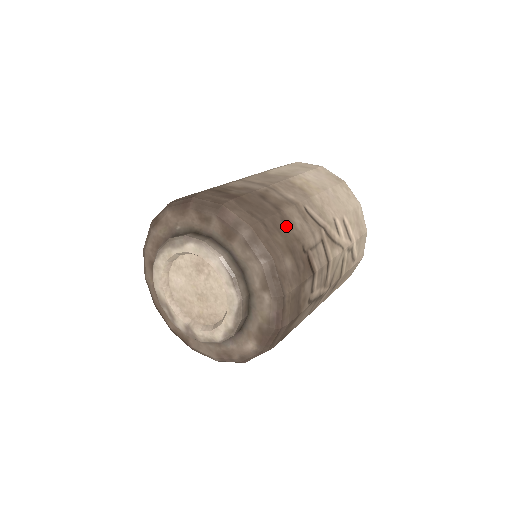
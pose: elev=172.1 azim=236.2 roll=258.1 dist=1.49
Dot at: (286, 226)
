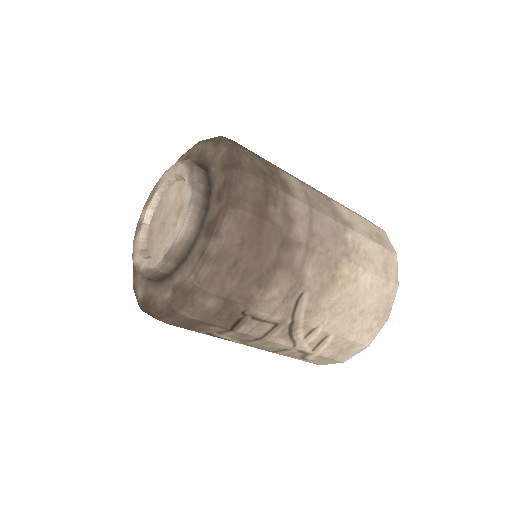
Dot at: (256, 284)
